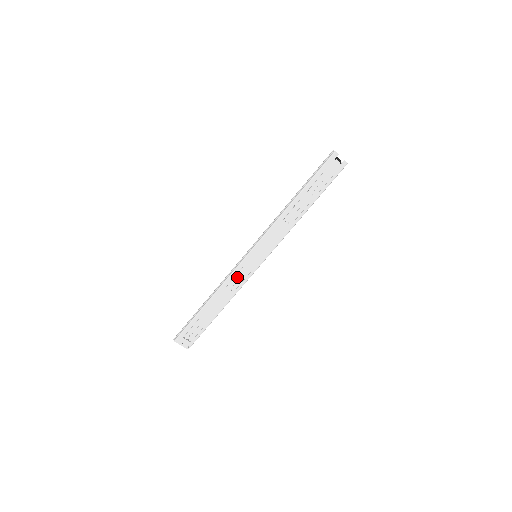
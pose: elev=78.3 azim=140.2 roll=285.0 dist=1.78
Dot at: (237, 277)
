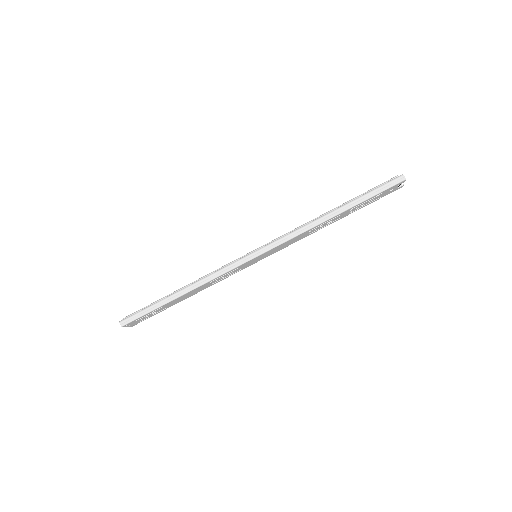
Dot at: (226, 275)
